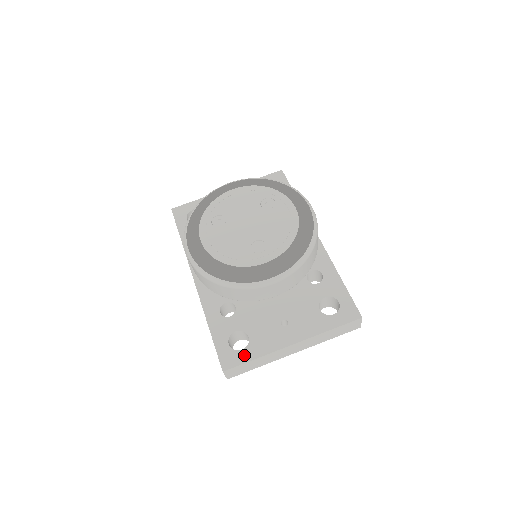
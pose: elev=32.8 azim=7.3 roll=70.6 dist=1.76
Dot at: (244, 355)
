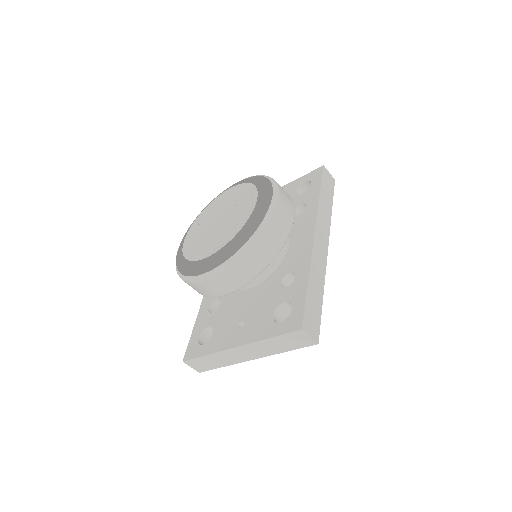
Dot at: (201, 350)
